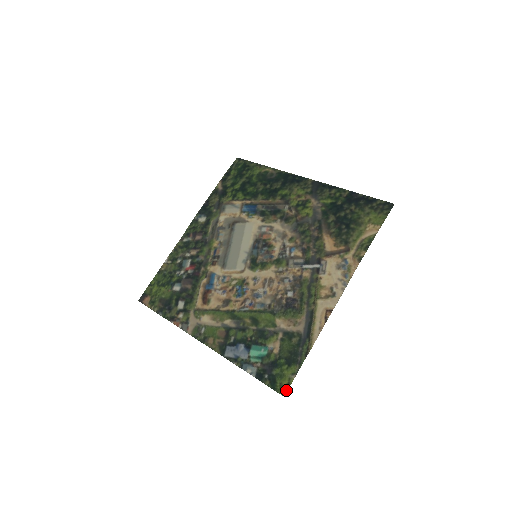
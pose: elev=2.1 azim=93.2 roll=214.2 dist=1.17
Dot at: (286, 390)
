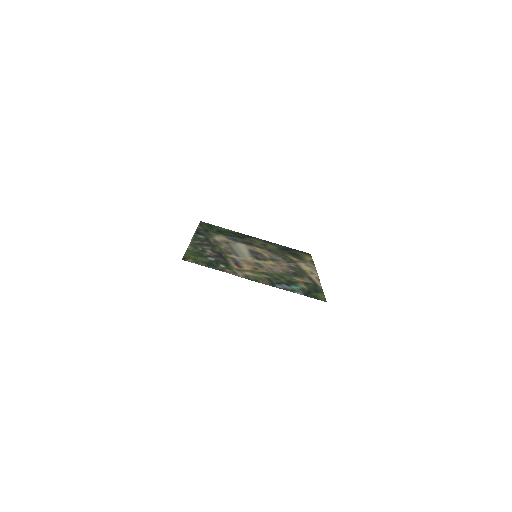
Dot at: occluded
